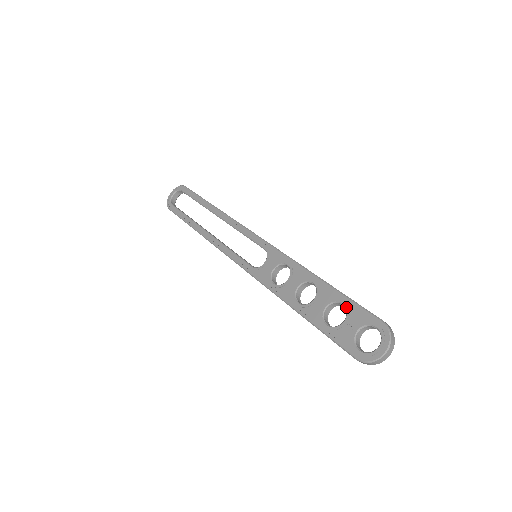
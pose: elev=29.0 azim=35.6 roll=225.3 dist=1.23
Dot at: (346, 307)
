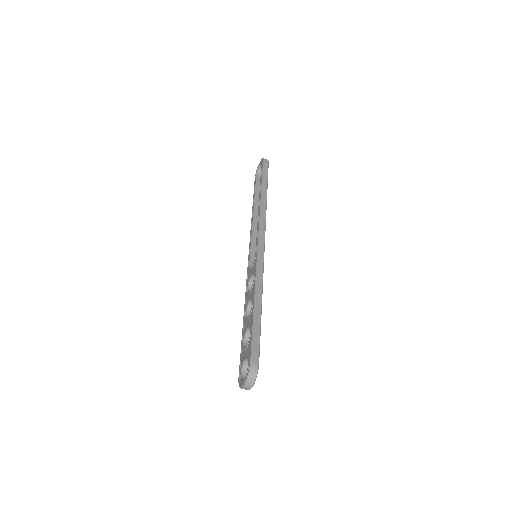
Dot at: (249, 337)
